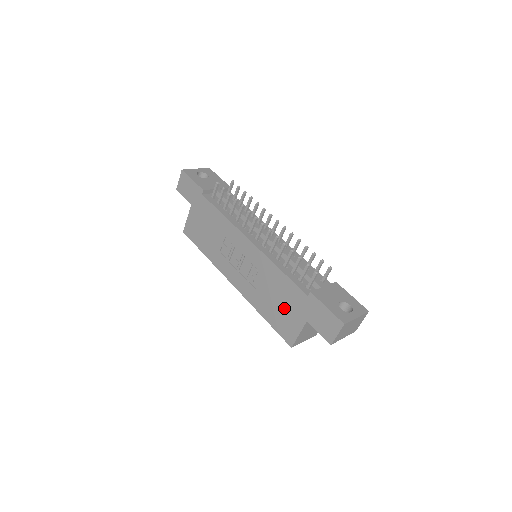
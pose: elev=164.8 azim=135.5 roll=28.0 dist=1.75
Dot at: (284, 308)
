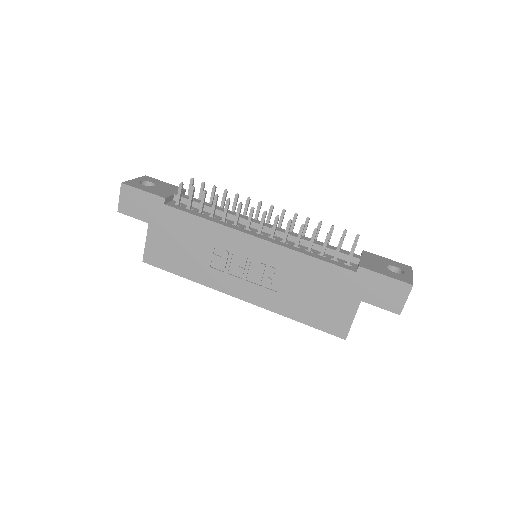
Dot at: (325, 298)
